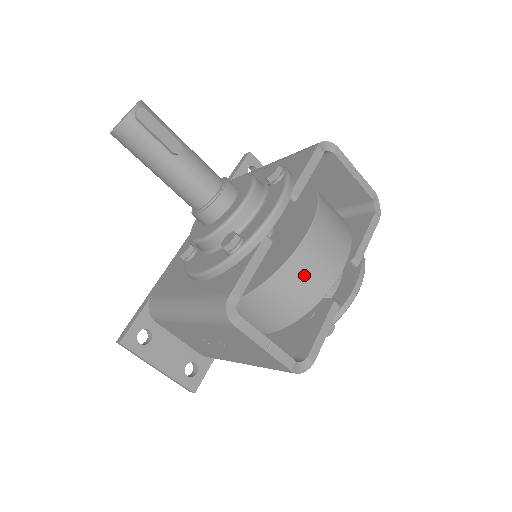
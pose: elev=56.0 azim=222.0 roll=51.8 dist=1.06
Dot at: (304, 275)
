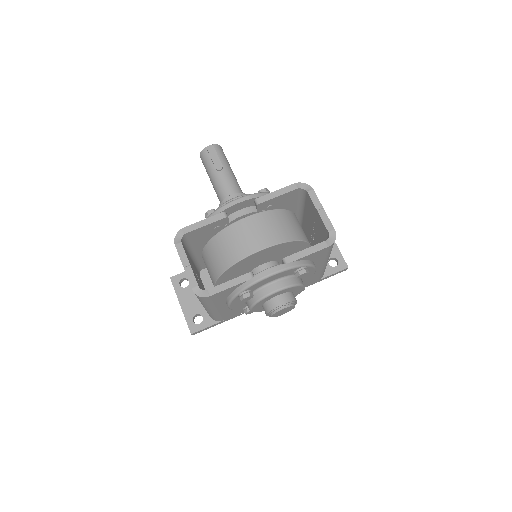
Dot at: (231, 241)
